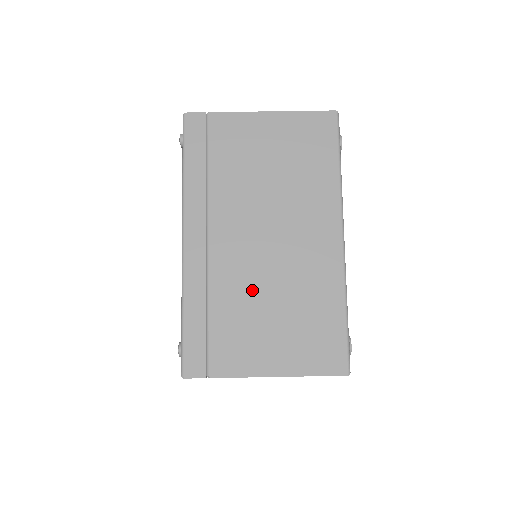
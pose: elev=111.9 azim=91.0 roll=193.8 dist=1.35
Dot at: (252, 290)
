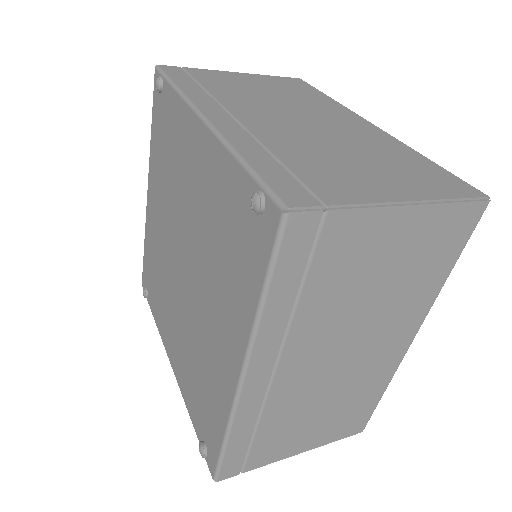
Dot at: (316, 145)
